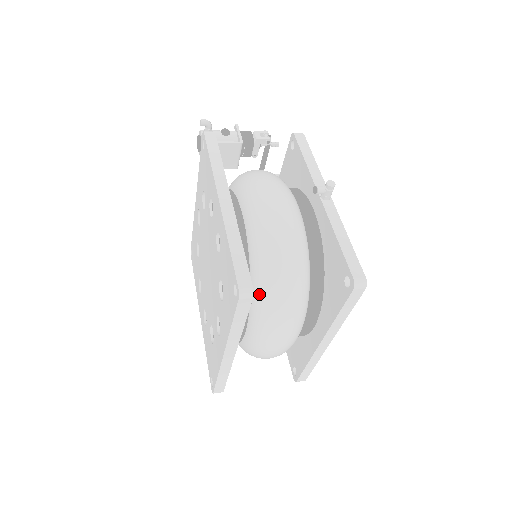
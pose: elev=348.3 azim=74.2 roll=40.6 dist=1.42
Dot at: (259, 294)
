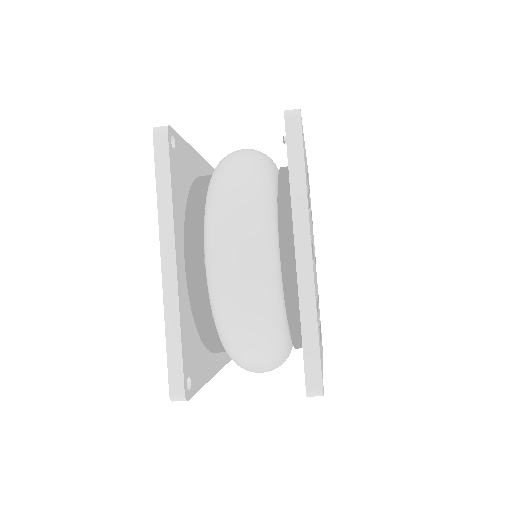
Dot at: (208, 193)
